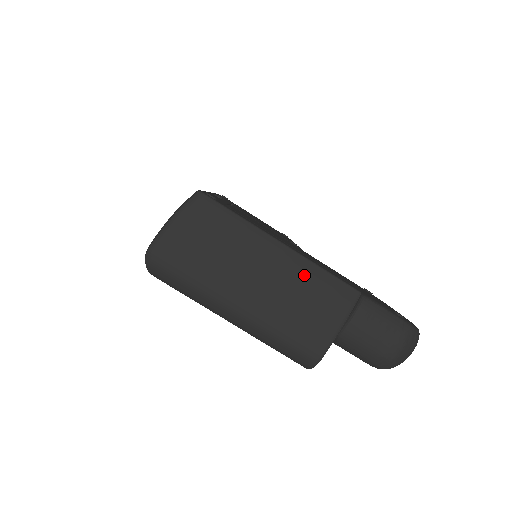
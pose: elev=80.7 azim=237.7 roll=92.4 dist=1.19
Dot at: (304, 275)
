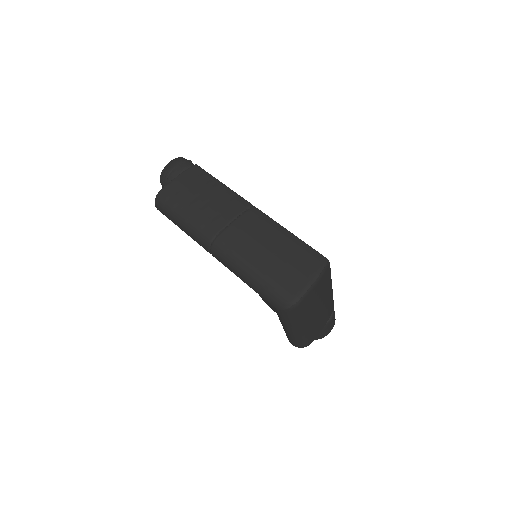
Dot at: (329, 304)
